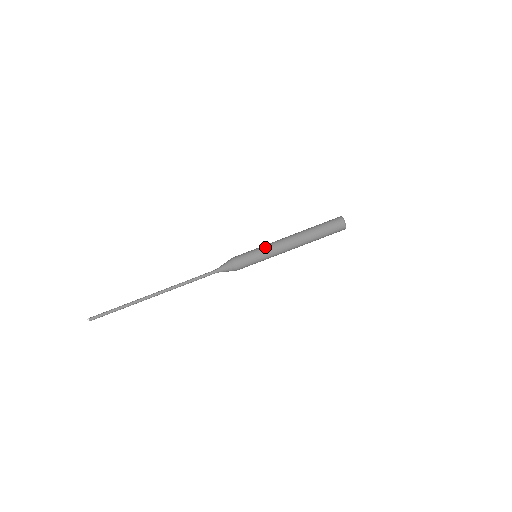
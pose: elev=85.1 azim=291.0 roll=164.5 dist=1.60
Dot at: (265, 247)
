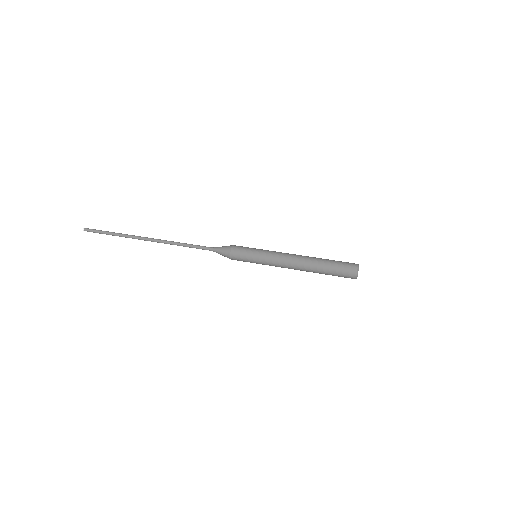
Dot at: occluded
